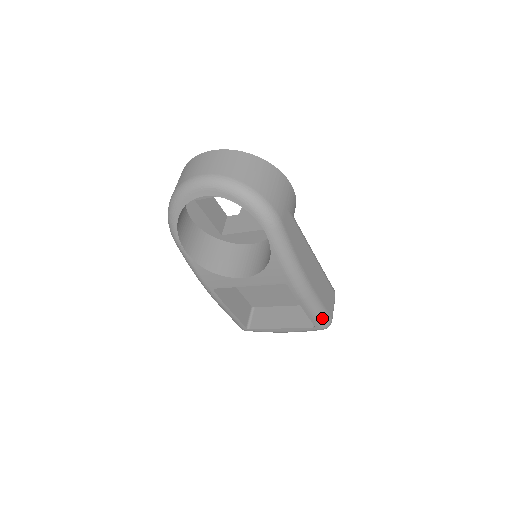
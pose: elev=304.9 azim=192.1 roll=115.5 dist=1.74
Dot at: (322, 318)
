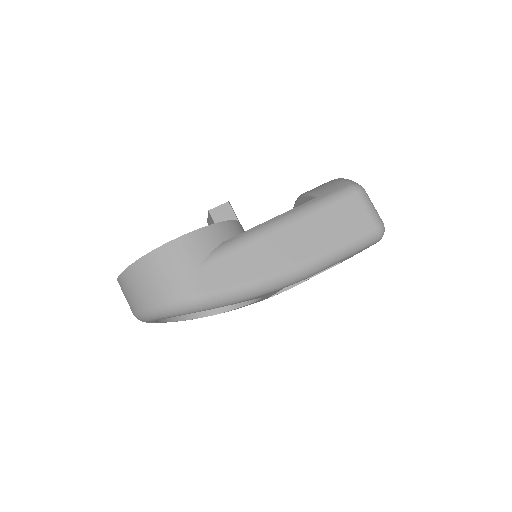
Dot at: (362, 245)
